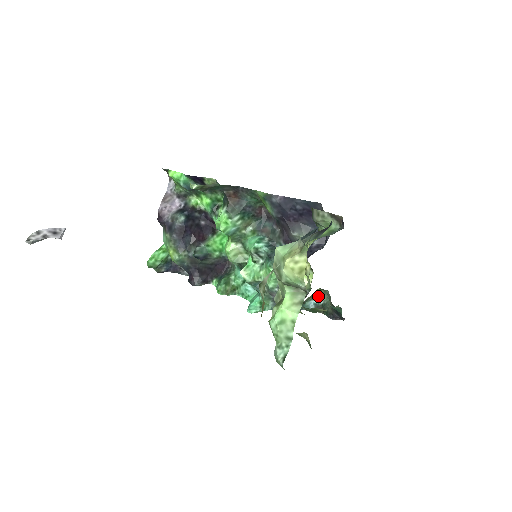
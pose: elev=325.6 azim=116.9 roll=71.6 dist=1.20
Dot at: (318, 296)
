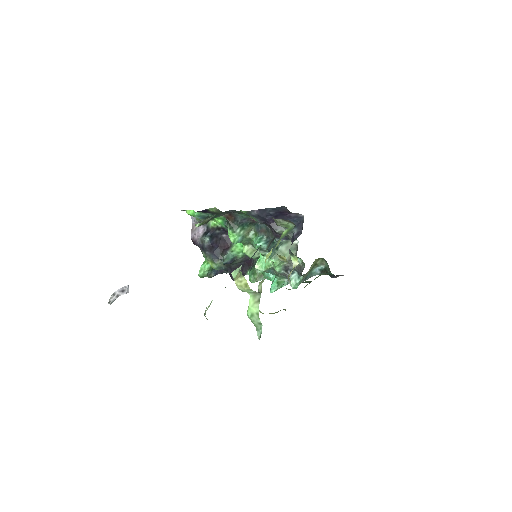
Dot at: (319, 264)
